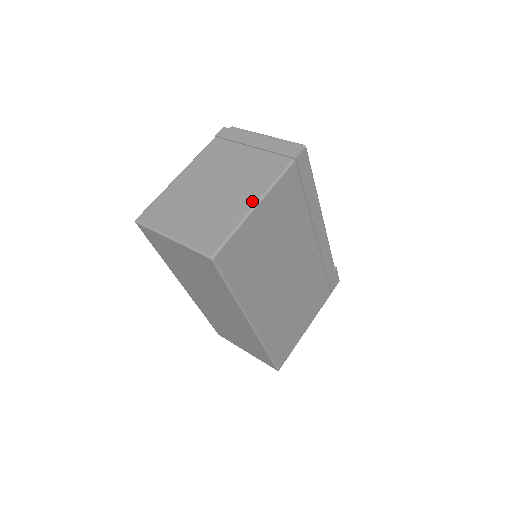
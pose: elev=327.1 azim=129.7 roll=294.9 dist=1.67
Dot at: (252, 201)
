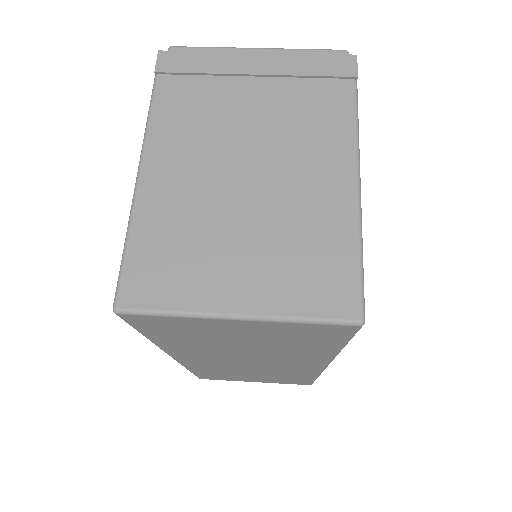
Dot at: (347, 180)
